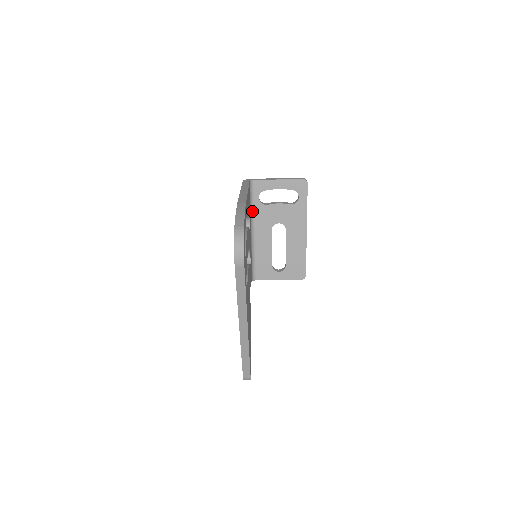
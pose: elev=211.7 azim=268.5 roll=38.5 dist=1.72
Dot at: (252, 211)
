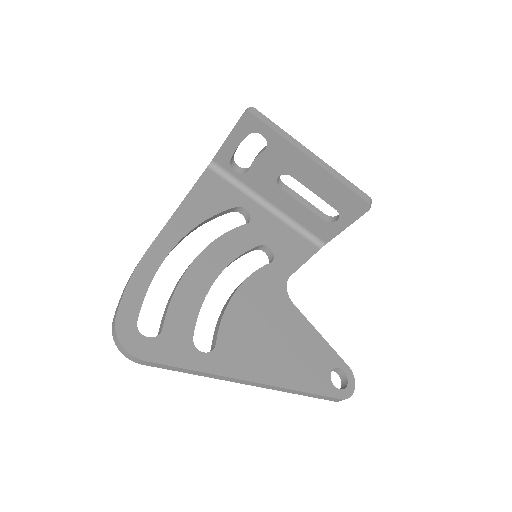
Dot at: (244, 188)
